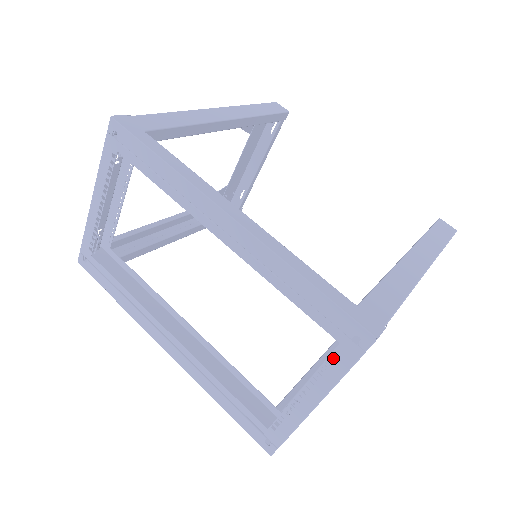
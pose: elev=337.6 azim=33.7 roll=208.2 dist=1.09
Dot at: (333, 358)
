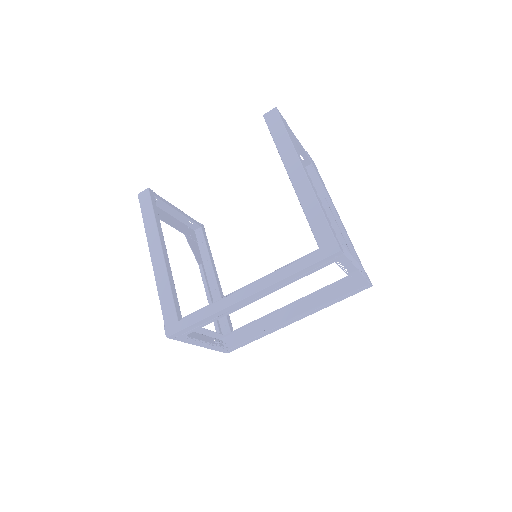
Dot at: occluded
